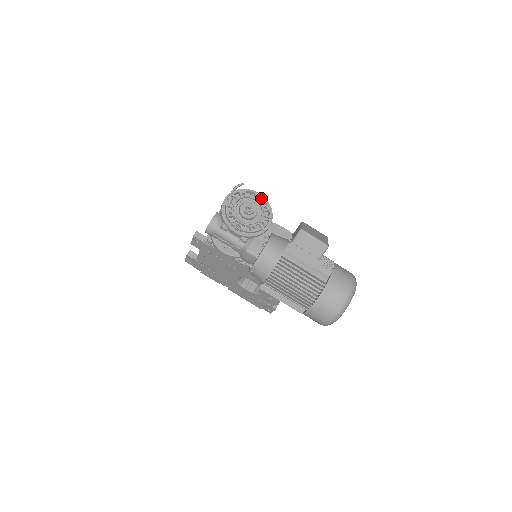
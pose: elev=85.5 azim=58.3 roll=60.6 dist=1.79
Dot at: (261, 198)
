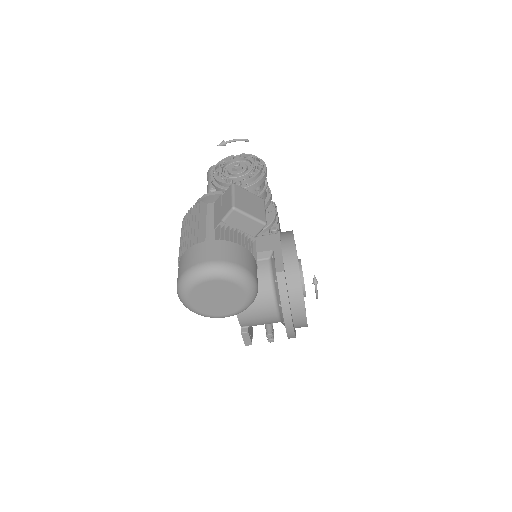
Dot at: (261, 169)
